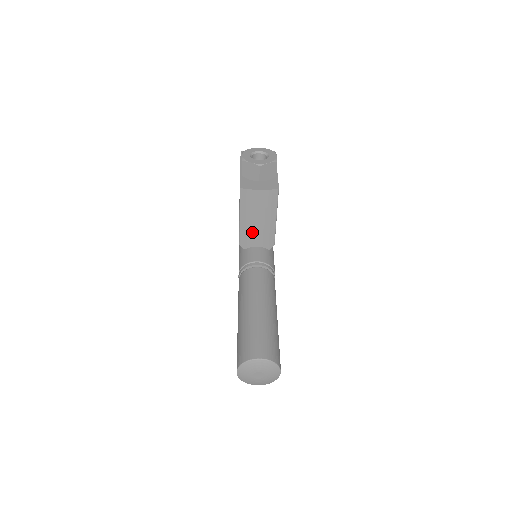
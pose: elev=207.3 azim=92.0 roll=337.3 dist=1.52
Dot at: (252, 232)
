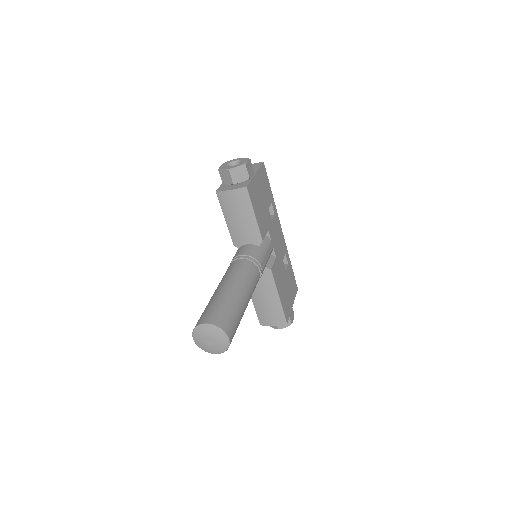
Dot at: (238, 231)
